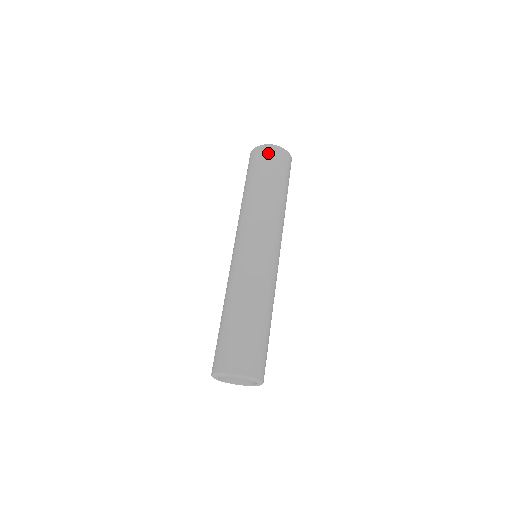
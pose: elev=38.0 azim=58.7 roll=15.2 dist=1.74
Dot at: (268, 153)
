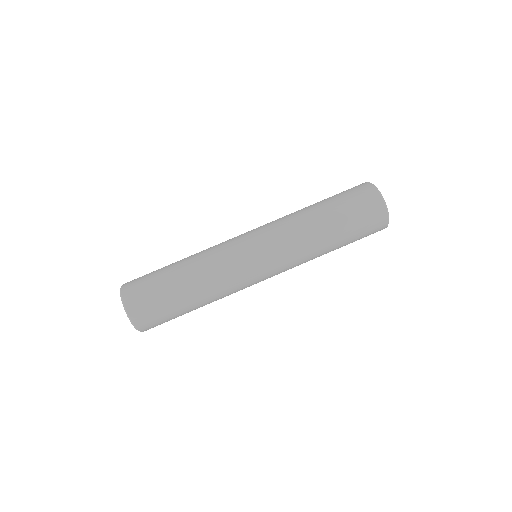
Dot at: (375, 214)
